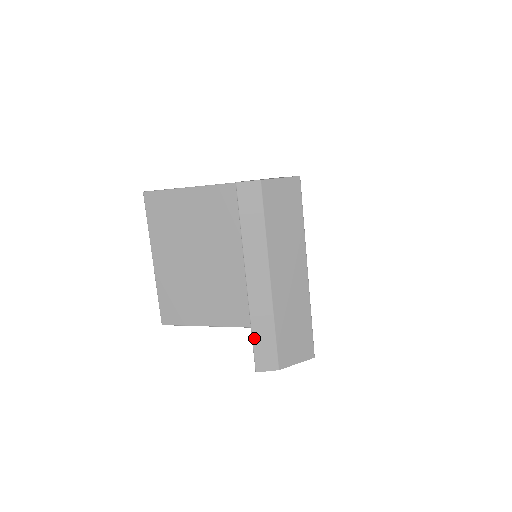
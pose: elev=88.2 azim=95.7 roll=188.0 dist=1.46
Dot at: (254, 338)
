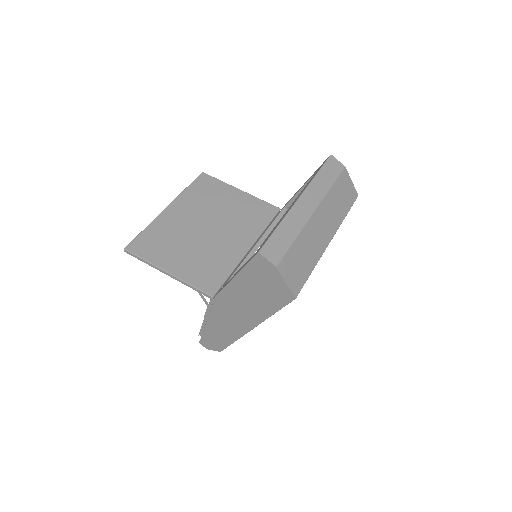
Dot at: (276, 231)
